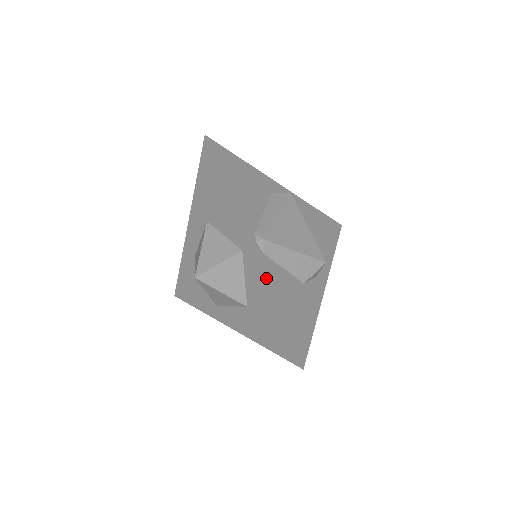
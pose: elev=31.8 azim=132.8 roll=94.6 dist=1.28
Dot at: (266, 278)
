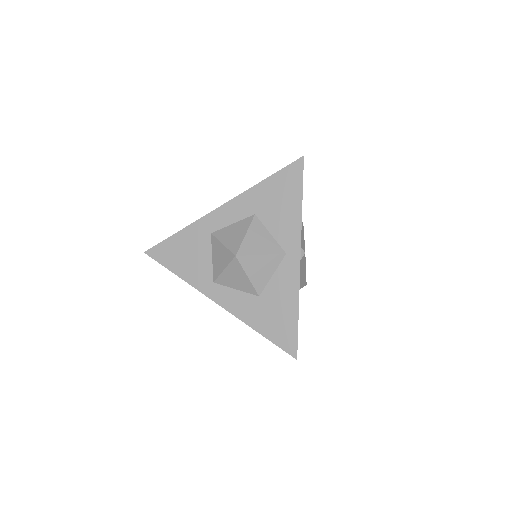
Dot at: (299, 283)
